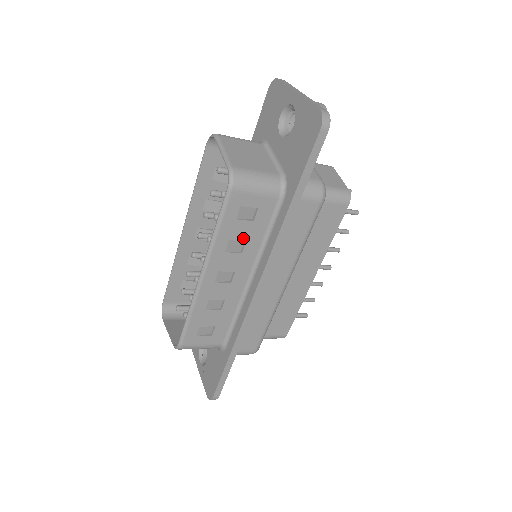
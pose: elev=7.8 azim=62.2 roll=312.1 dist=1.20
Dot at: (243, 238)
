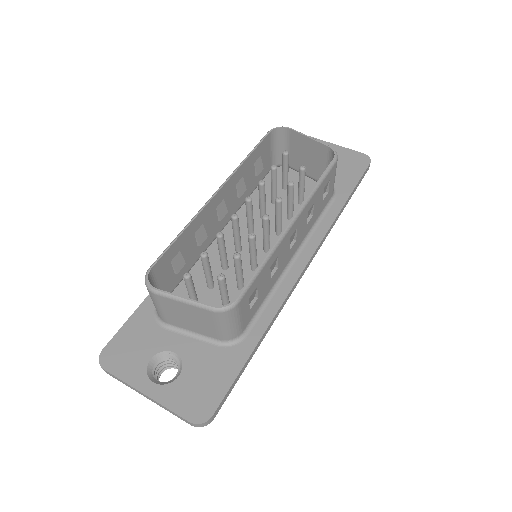
Dot at: (314, 210)
